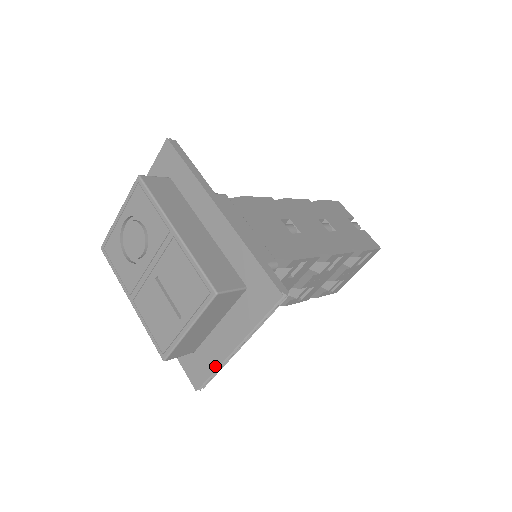
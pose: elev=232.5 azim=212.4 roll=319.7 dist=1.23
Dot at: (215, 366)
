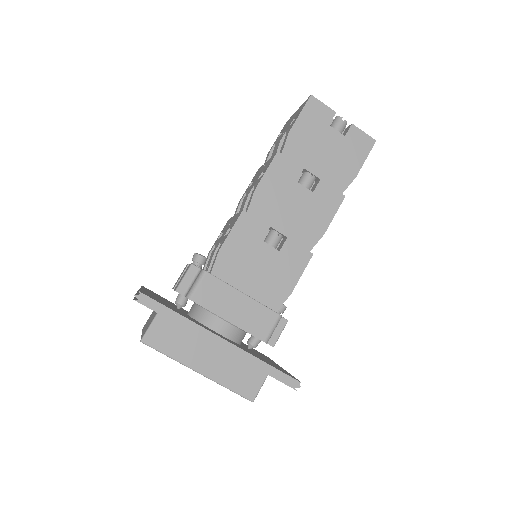
Dot at: occluded
